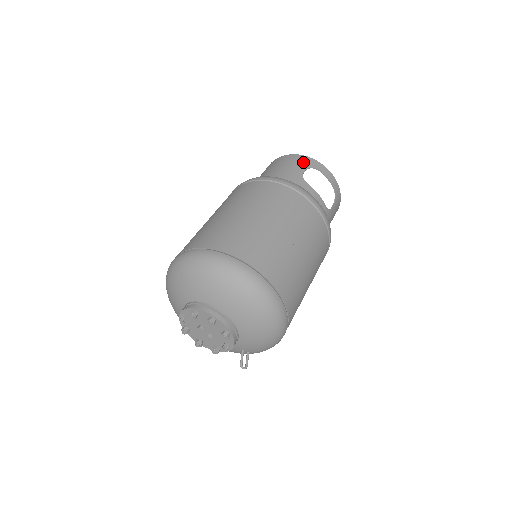
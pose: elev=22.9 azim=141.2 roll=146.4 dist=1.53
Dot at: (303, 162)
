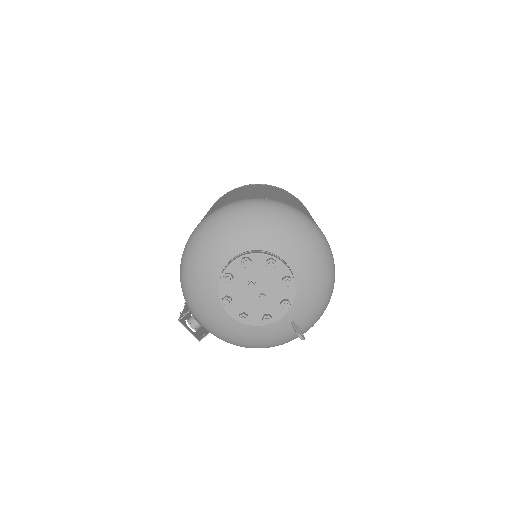
Dot at: occluded
